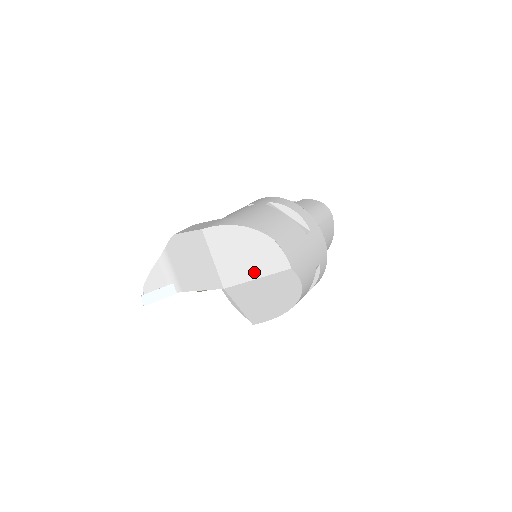
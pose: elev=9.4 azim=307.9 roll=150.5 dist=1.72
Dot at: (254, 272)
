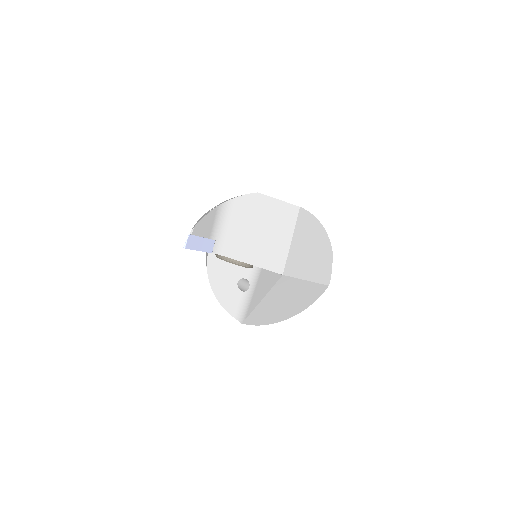
Dot at: (309, 273)
